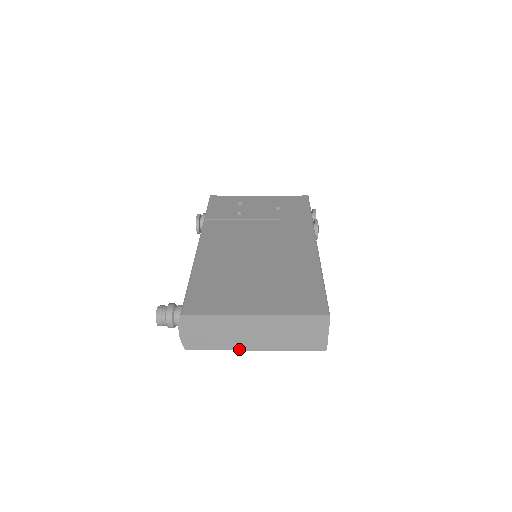
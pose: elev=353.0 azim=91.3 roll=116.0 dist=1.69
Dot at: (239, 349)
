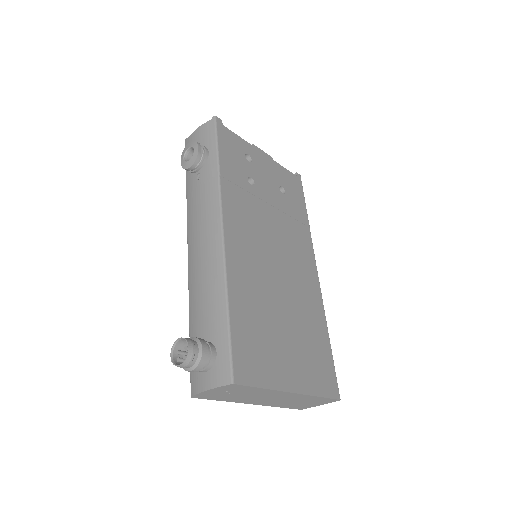
Dot at: (241, 402)
